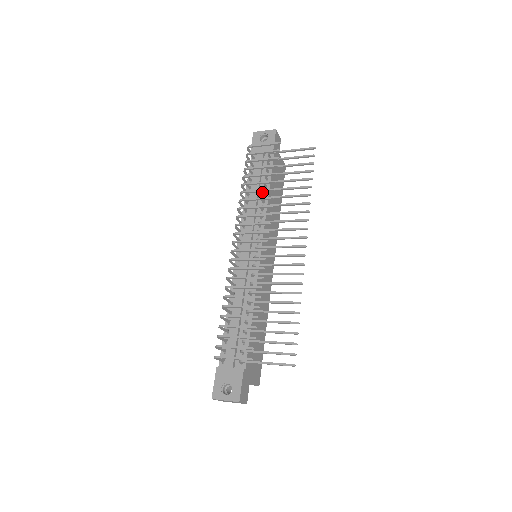
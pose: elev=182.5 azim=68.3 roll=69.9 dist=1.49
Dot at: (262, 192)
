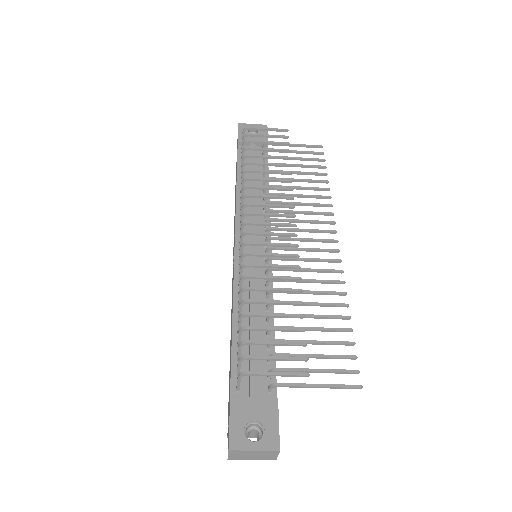
Dot at: (260, 183)
